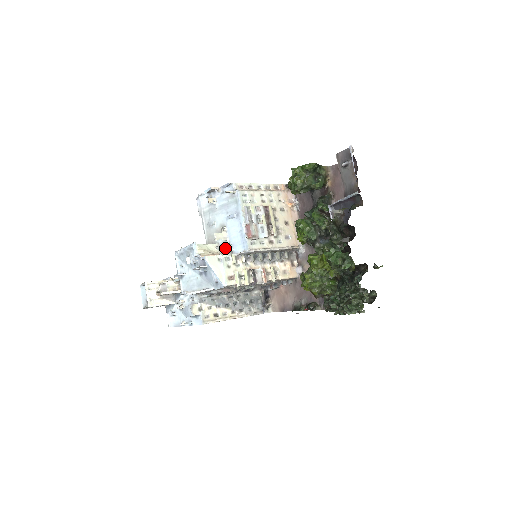
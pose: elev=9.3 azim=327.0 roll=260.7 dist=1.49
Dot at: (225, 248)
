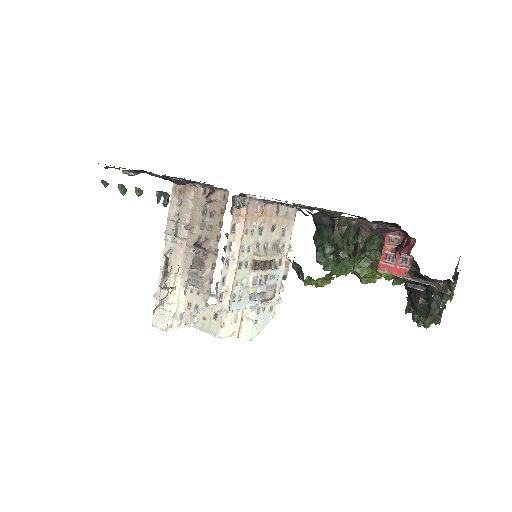
Dot at: occluded
